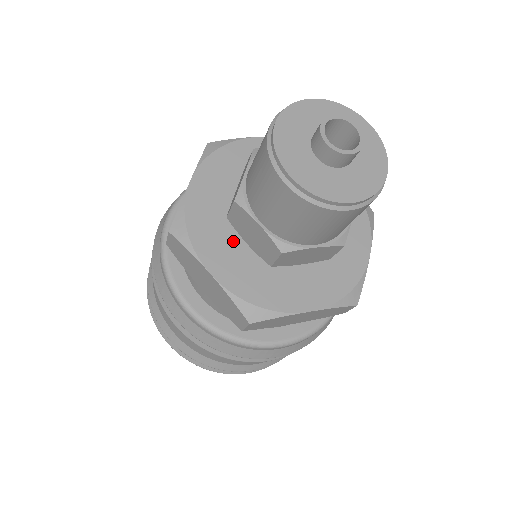
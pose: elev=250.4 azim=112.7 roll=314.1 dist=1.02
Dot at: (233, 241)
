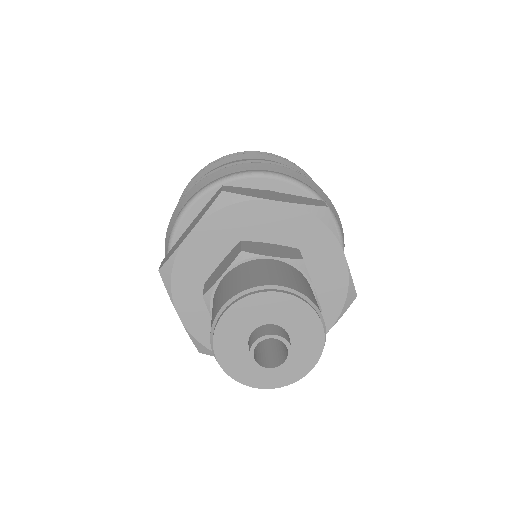
Dot at: occluded
